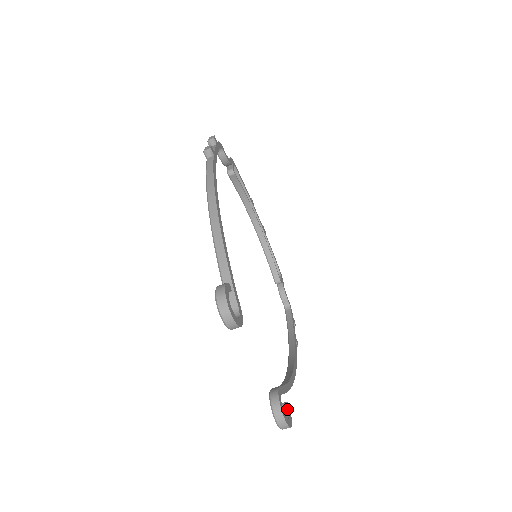
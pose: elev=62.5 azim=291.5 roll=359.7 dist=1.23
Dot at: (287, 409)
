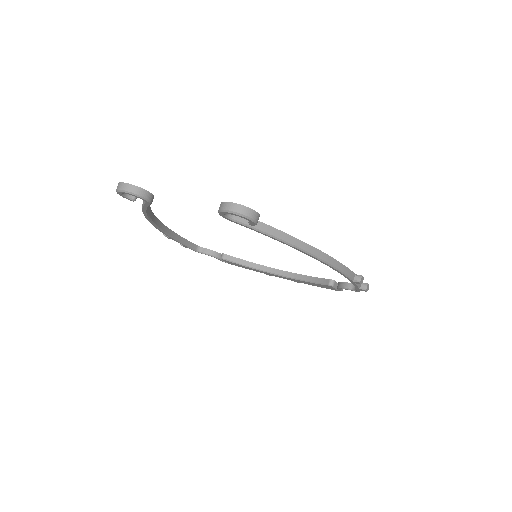
Dot at: occluded
